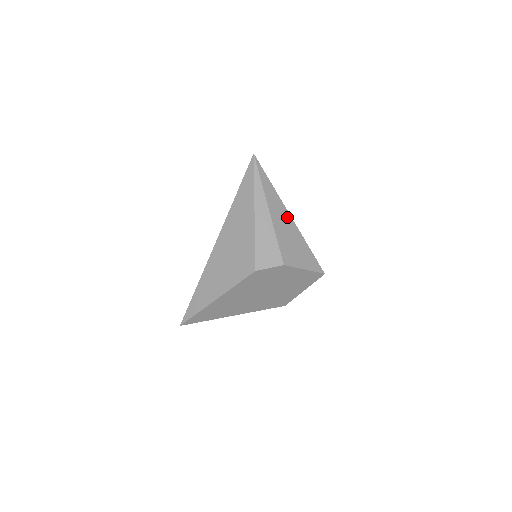
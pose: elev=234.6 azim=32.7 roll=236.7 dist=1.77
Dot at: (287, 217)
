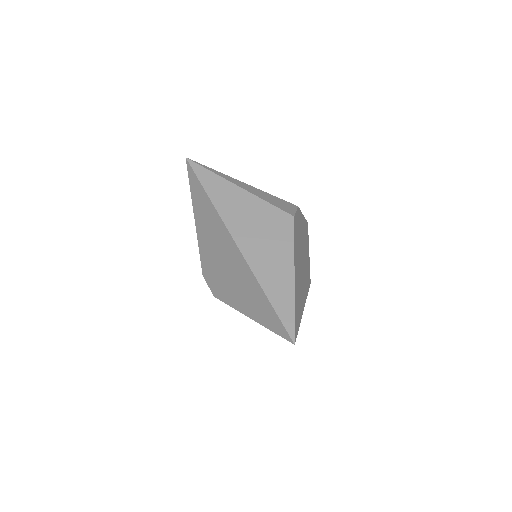
Dot at: occluded
